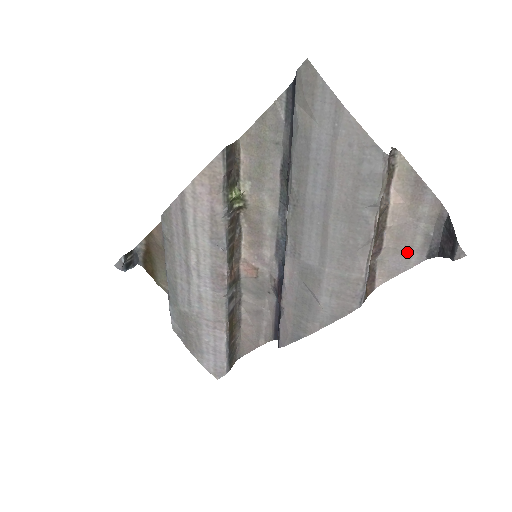
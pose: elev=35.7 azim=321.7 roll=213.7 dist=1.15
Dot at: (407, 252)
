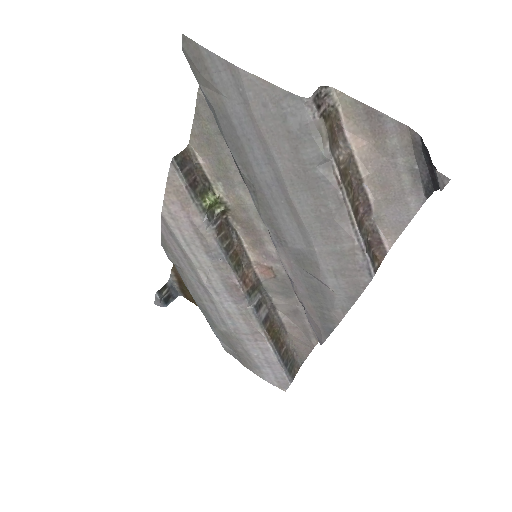
Dot at: (401, 198)
